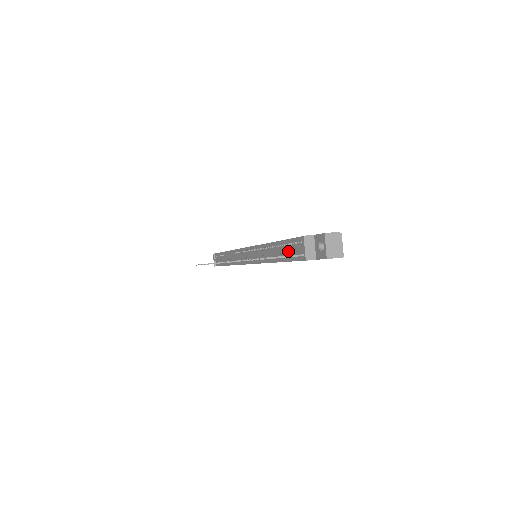
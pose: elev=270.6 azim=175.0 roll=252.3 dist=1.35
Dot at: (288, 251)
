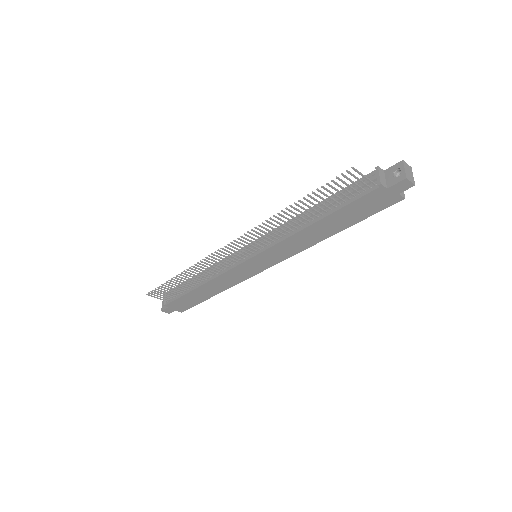
Dot at: (346, 194)
